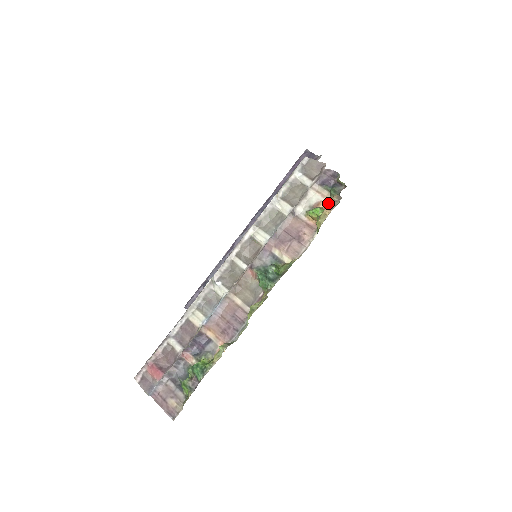
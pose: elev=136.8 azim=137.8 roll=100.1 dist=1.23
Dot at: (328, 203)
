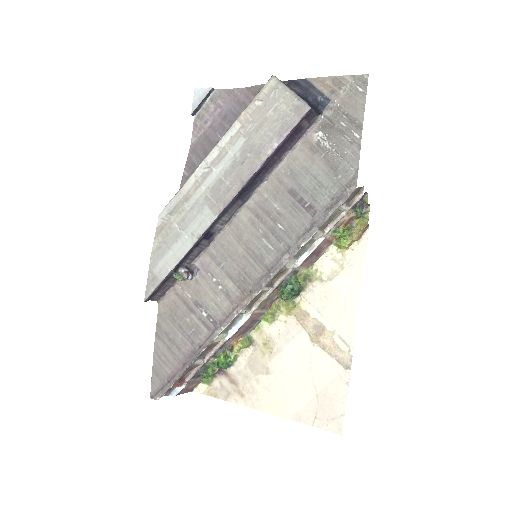
Dot at: (349, 220)
